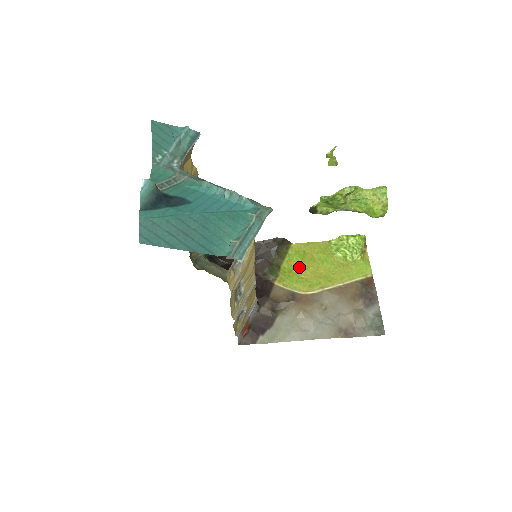
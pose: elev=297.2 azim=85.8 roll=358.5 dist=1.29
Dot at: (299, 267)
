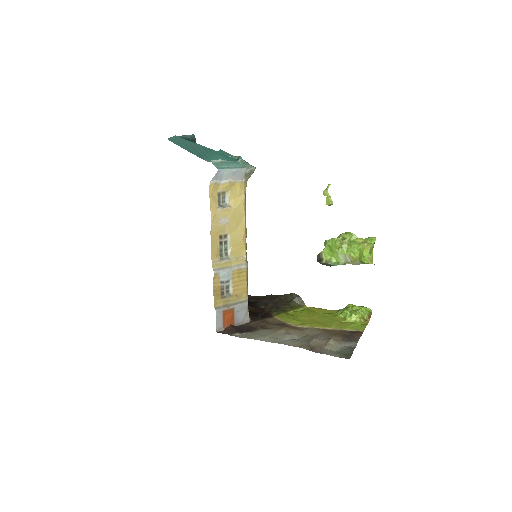
Dot at: (301, 315)
